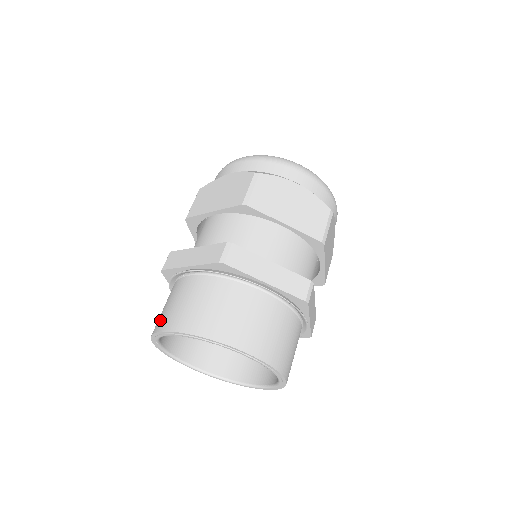
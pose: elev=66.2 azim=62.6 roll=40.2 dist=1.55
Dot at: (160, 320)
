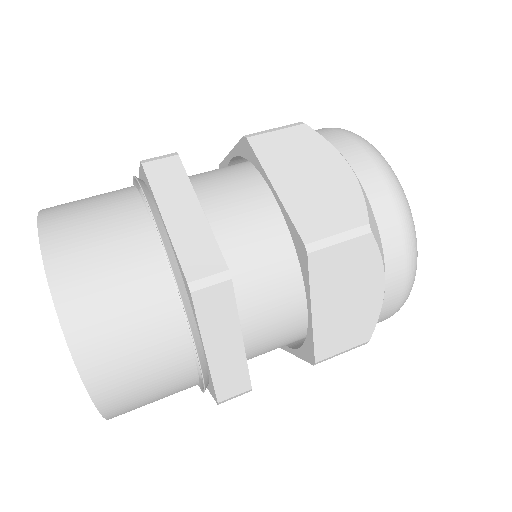
Dot at: (62, 222)
